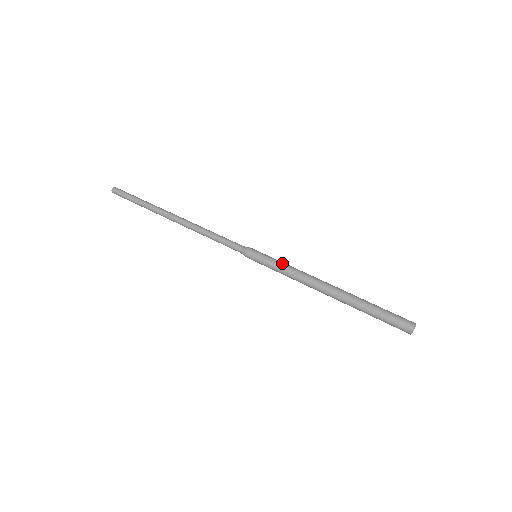
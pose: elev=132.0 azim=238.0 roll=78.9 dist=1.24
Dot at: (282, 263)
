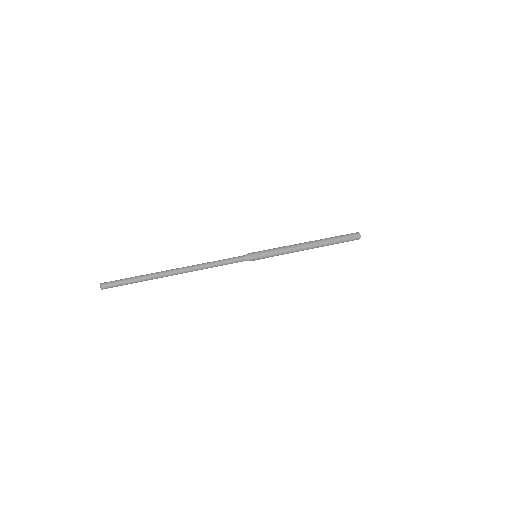
Dot at: (276, 248)
